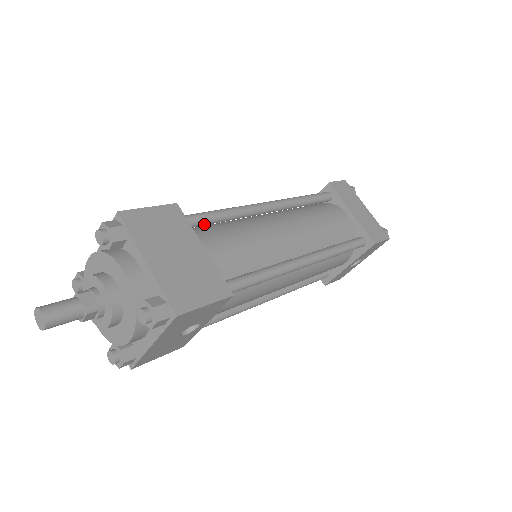
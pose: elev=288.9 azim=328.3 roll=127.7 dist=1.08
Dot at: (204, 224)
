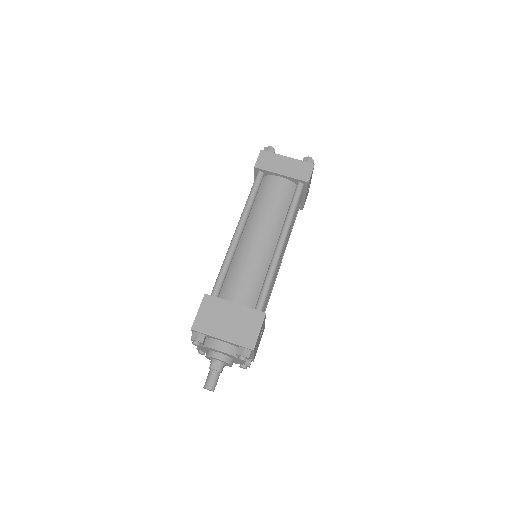
Dot at: (223, 284)
